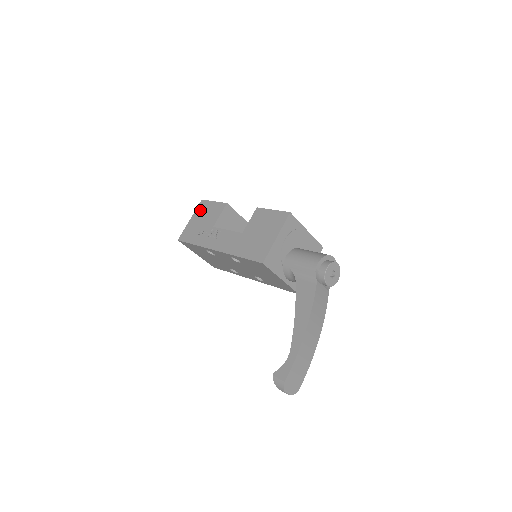
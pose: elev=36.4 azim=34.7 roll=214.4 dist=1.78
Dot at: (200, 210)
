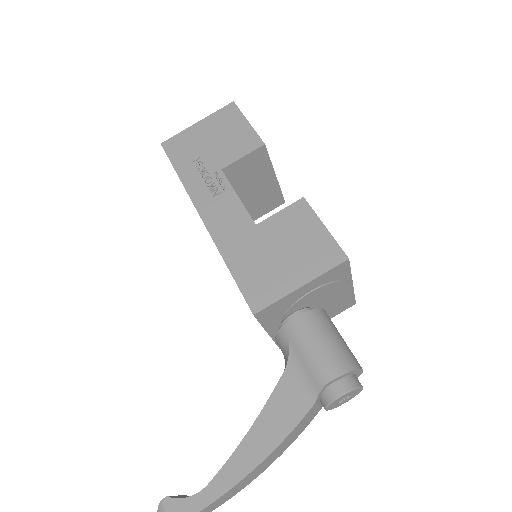
Dot at: (220, 119)
